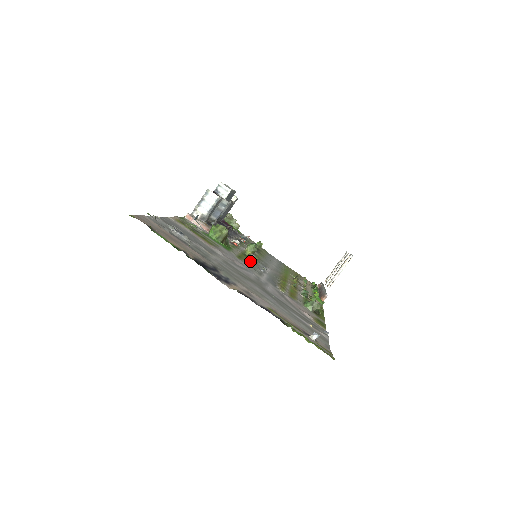
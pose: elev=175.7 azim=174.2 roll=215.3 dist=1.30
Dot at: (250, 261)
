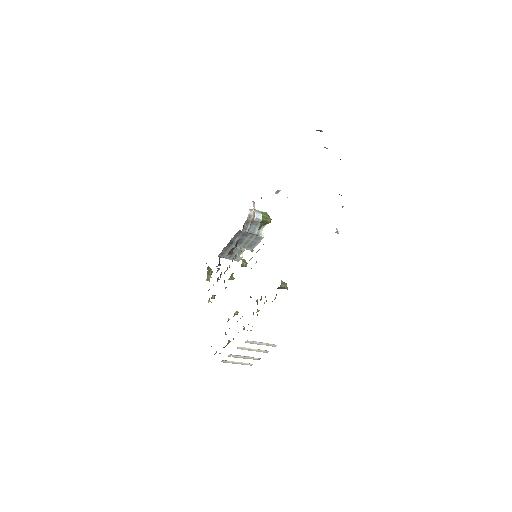
Dot at: occluded
